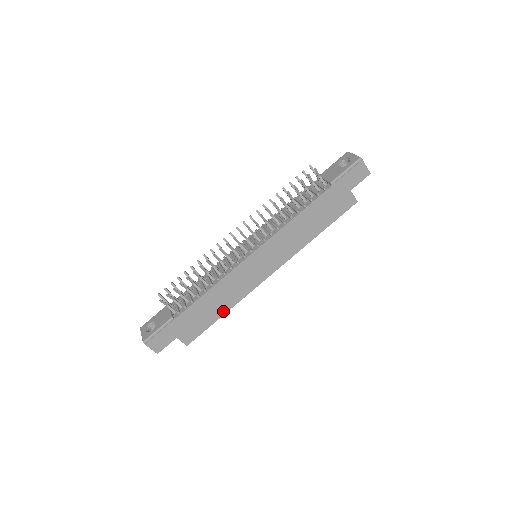
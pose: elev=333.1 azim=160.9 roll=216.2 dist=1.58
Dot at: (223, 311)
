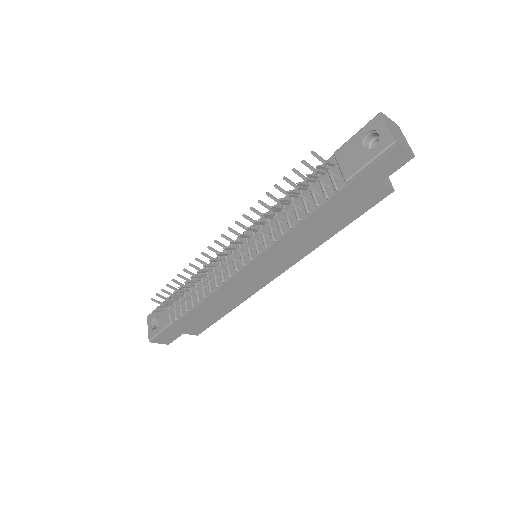
Dot at: (227, 310)
